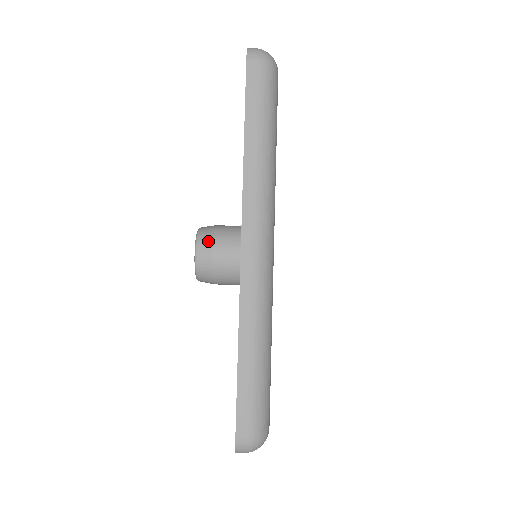
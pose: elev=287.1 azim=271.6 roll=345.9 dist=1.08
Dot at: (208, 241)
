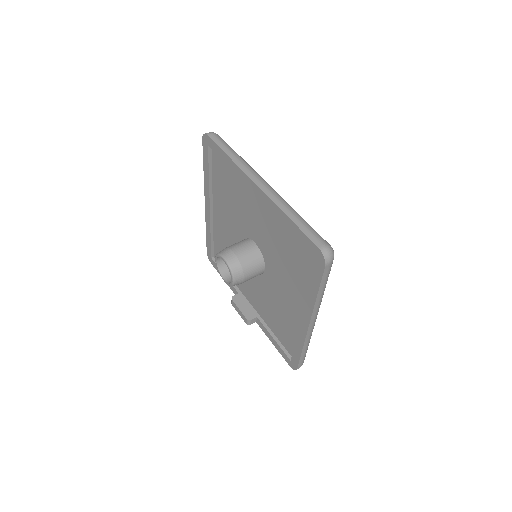
Dot at: (227, 250)
